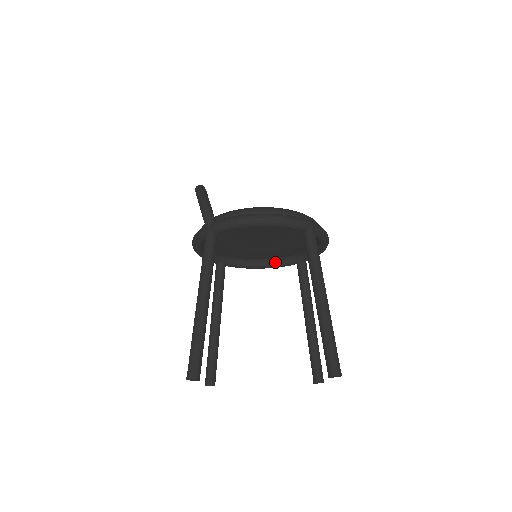
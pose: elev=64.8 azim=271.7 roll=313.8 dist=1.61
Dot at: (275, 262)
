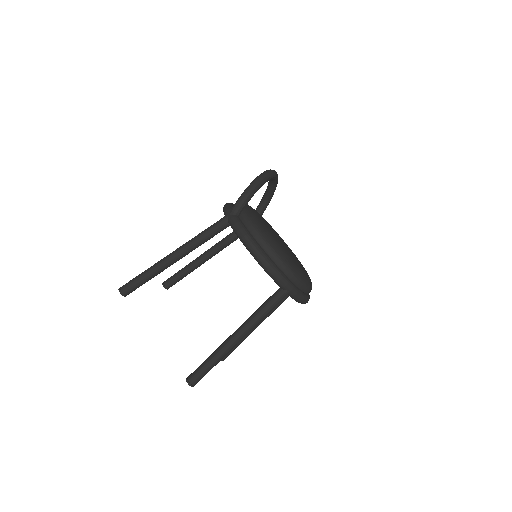
Dot at: occluded
